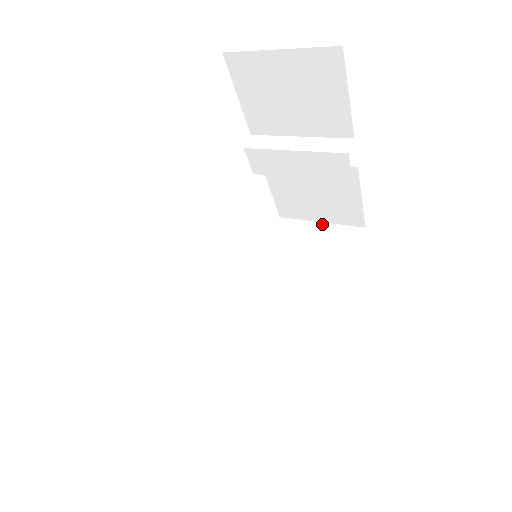
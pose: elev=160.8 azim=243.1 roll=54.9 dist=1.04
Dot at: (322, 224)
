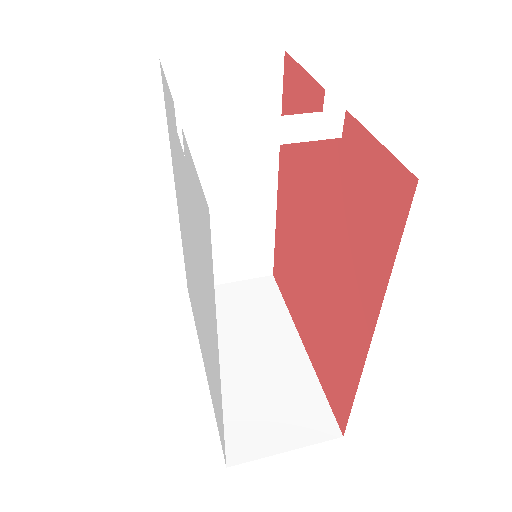
Dot at: (227, 58)
